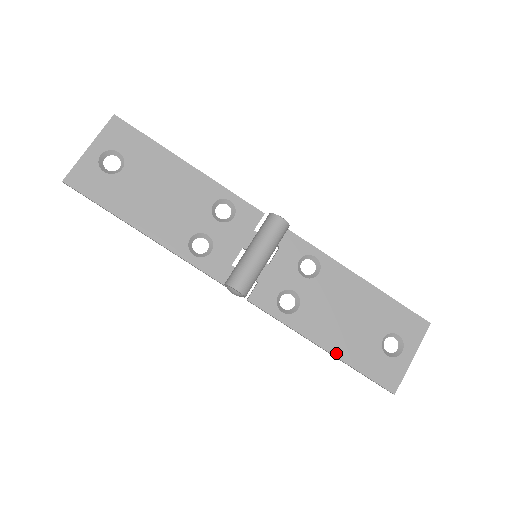
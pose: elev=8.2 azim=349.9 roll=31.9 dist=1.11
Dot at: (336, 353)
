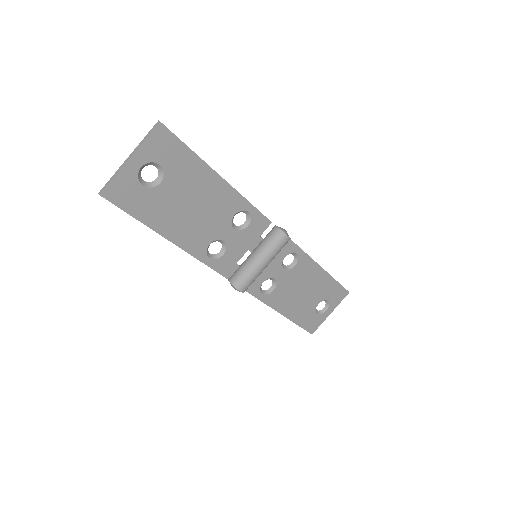
Dot at: (288, 316)
